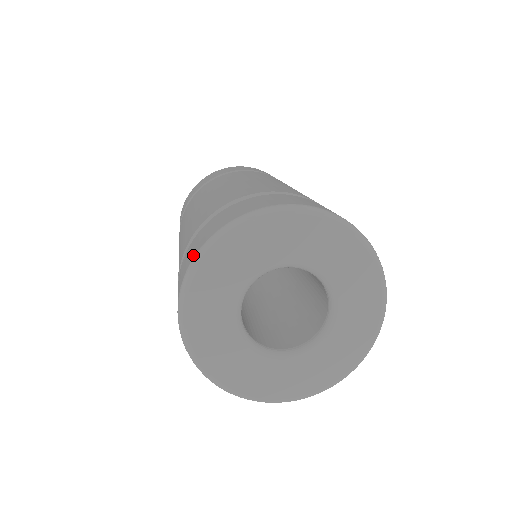
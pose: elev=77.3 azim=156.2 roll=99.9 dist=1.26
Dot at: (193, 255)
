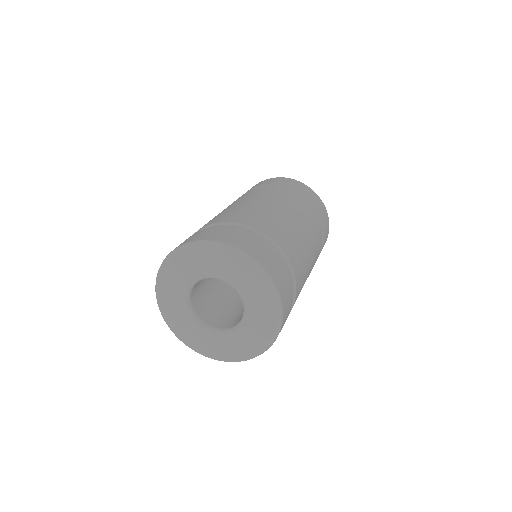
Dot at: occluded
